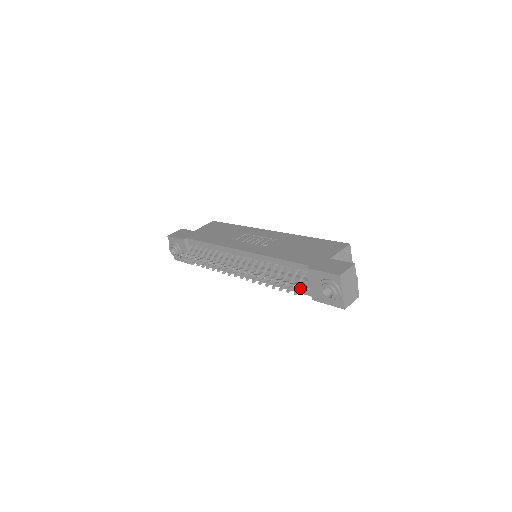
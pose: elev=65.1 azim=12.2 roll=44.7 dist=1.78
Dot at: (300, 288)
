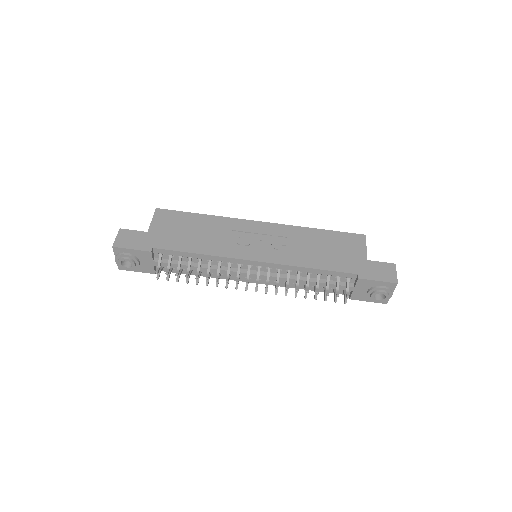
Dot at: occluded
